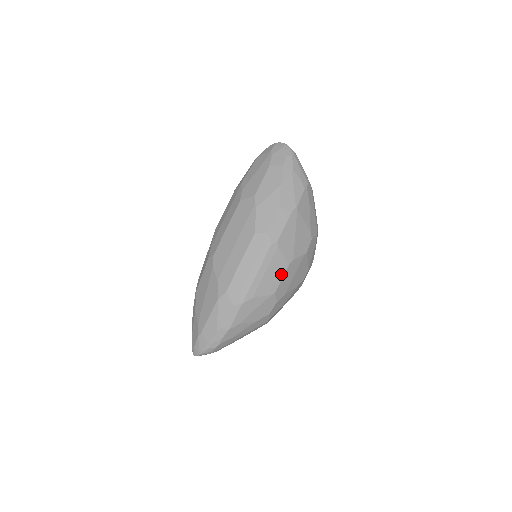
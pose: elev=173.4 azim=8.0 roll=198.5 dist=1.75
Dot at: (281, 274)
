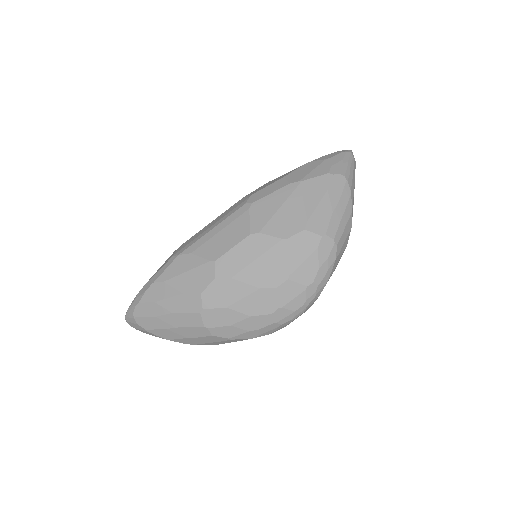
Dot at: (235, 242)
